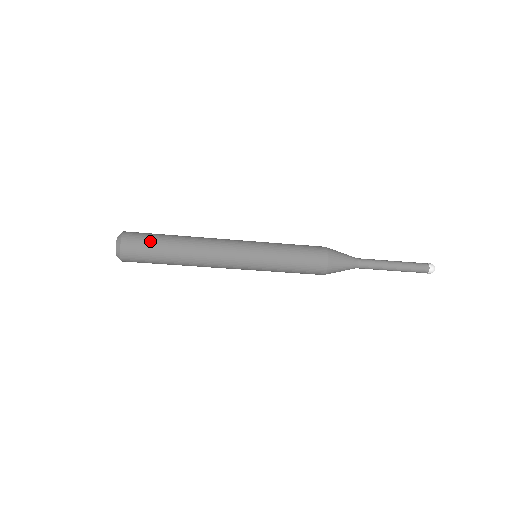
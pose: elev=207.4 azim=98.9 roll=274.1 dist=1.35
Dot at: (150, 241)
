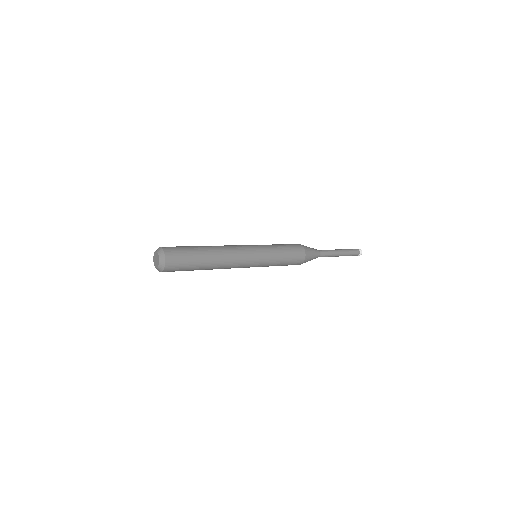
Dot at: (187, 265)
